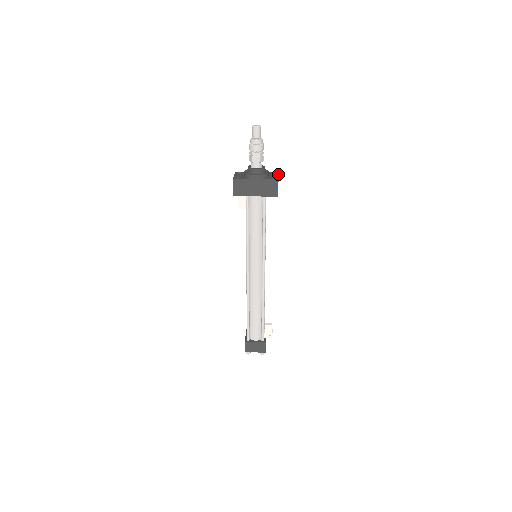
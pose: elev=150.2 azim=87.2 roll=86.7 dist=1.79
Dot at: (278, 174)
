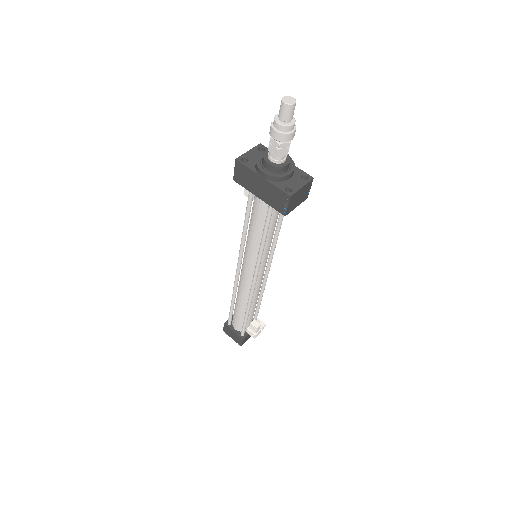
Dot at: (307, 182)
